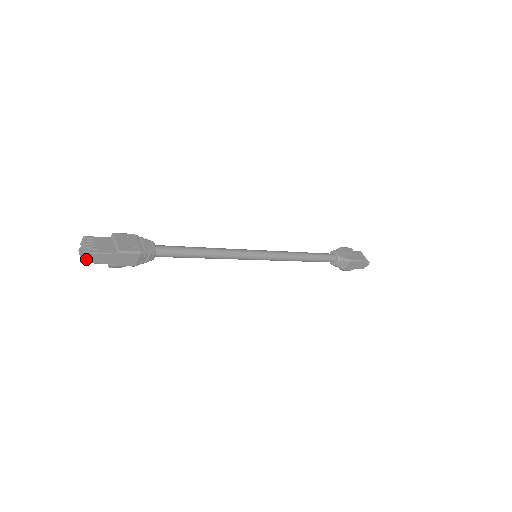
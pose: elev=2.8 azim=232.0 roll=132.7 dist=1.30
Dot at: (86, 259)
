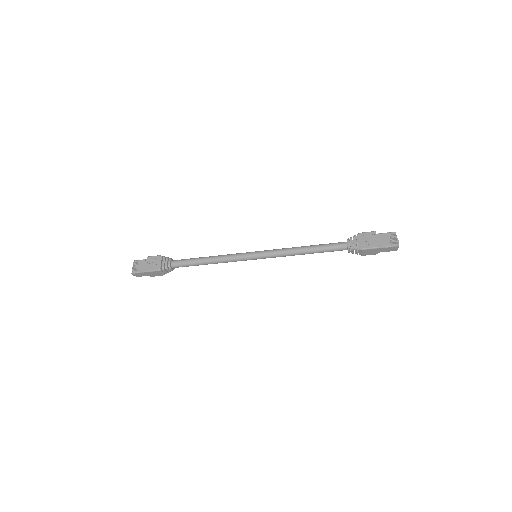
Dot at: occluded
